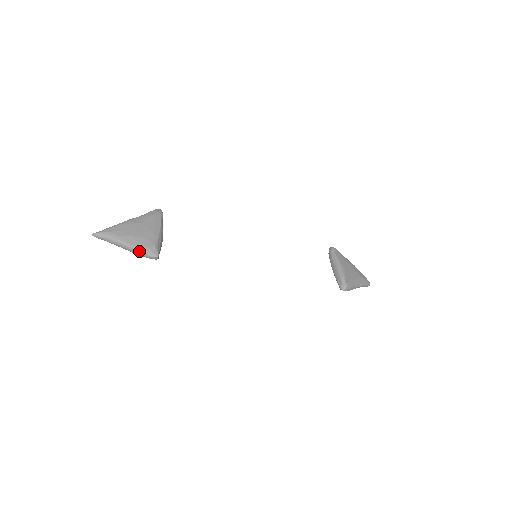
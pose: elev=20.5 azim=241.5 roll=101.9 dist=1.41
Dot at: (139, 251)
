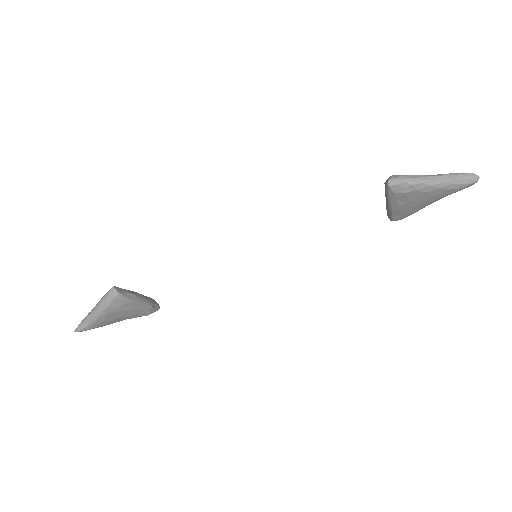
Dot at: (101, 299)
